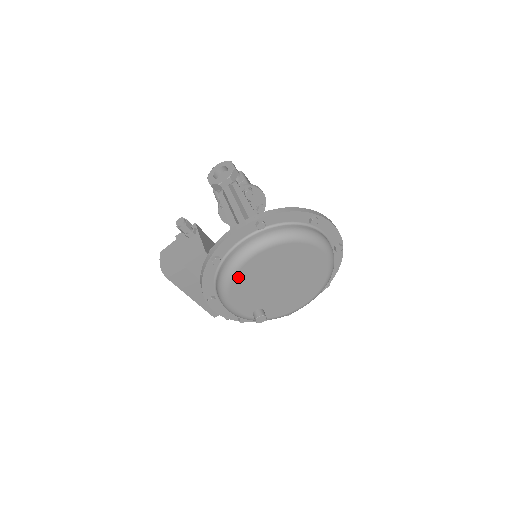
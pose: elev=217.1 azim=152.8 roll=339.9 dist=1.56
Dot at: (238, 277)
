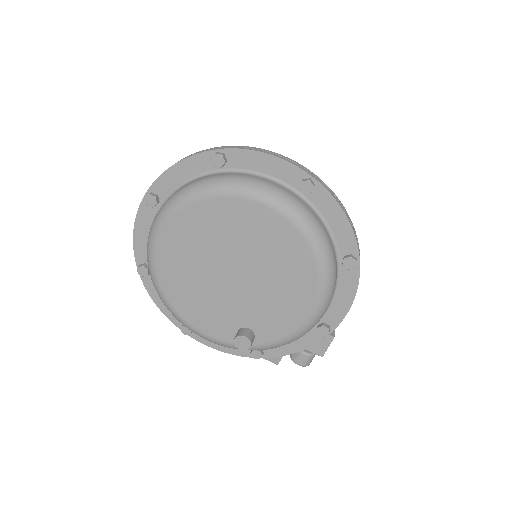
Dot at: (165, 283)
